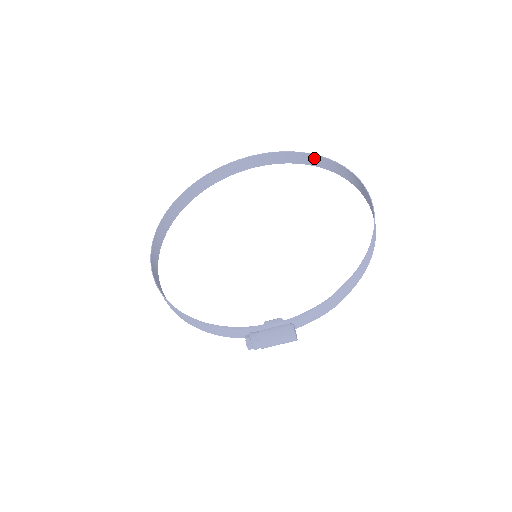
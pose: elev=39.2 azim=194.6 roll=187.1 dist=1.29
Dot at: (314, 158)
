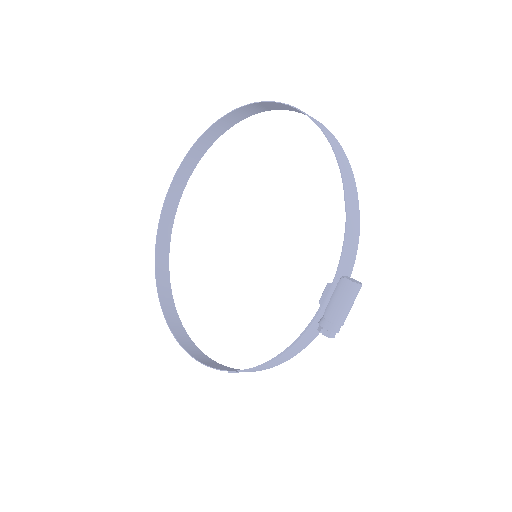
Dot at: (213, 130)
